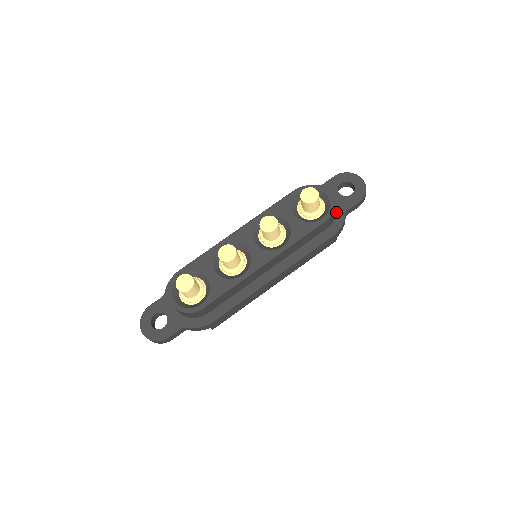
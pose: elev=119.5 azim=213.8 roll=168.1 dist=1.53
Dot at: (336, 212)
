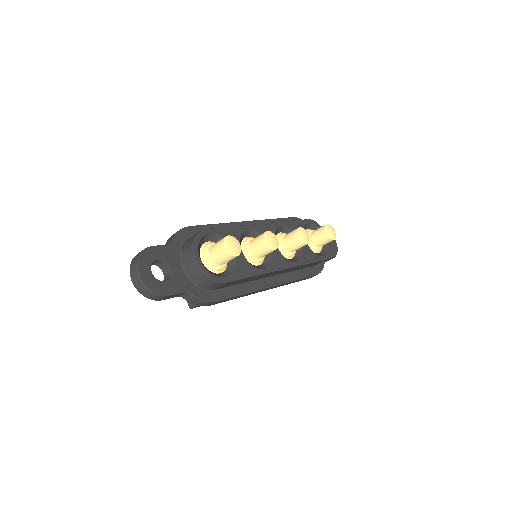
Dot at: occluded
